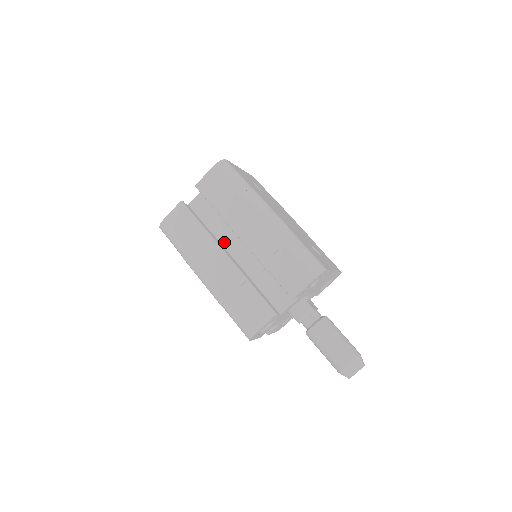
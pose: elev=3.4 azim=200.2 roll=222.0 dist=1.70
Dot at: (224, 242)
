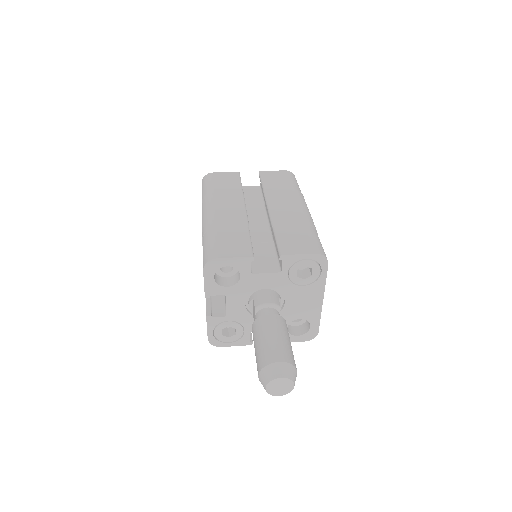
Dot at: occluded
